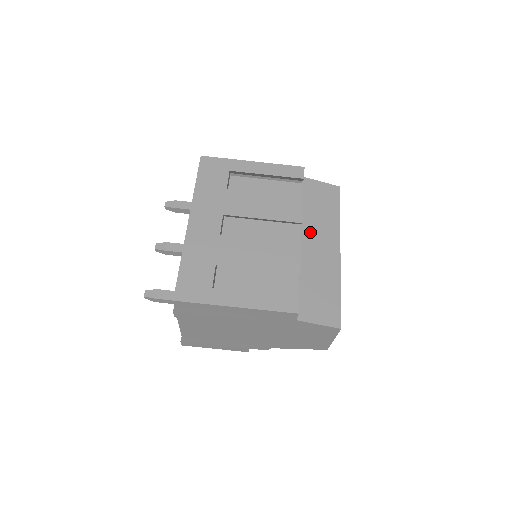
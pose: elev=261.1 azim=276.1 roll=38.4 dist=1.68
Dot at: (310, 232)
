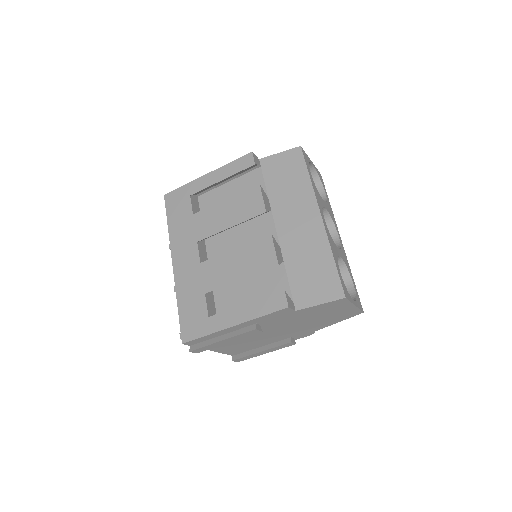
Dot at: (283, 213)
